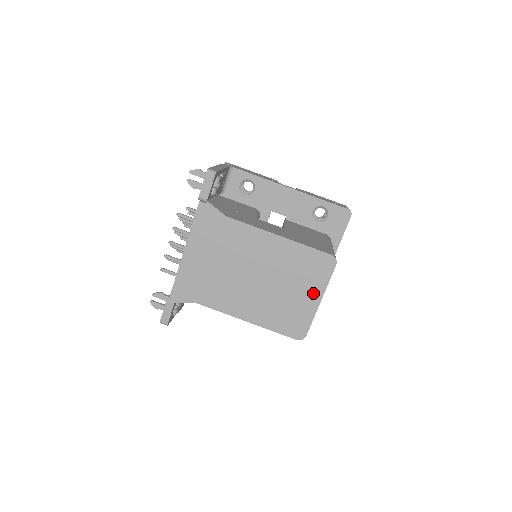
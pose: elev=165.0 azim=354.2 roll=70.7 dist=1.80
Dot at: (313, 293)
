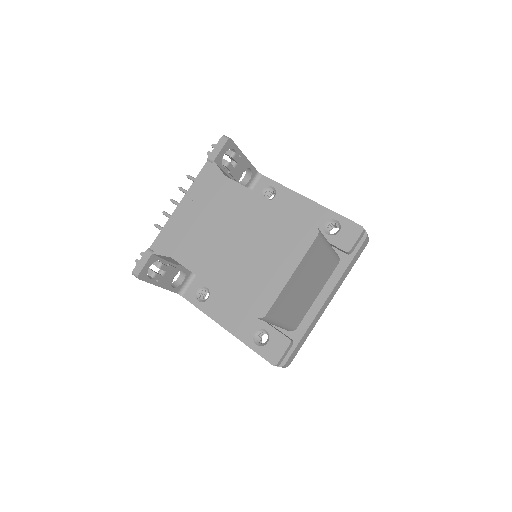
Dot at: (286, 264)
